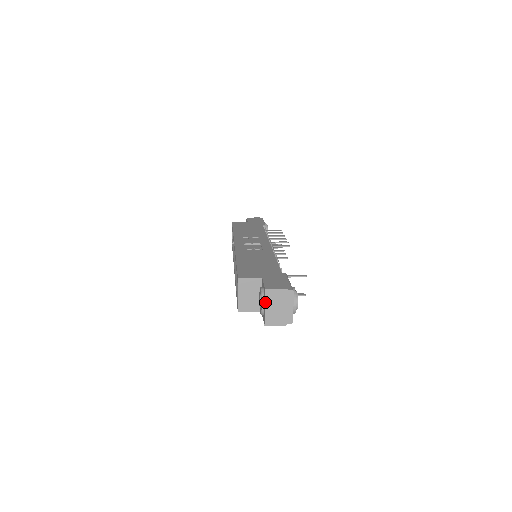
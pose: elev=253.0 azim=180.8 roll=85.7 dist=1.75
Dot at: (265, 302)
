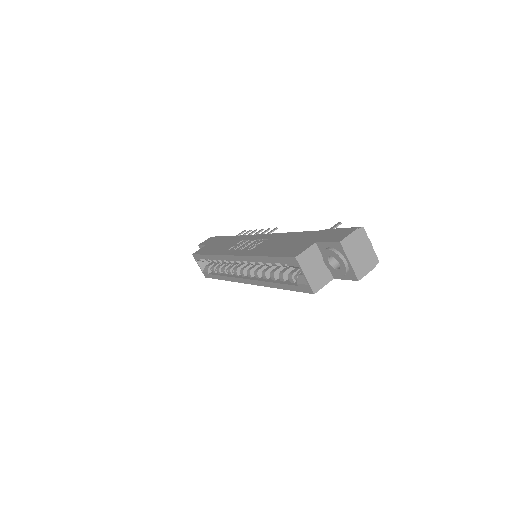
Dot at: (346, 255)
